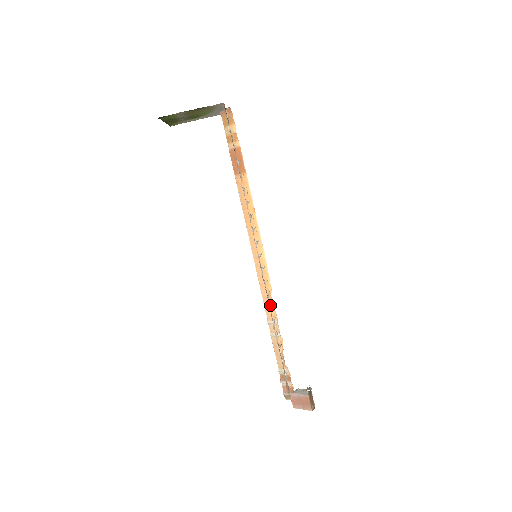
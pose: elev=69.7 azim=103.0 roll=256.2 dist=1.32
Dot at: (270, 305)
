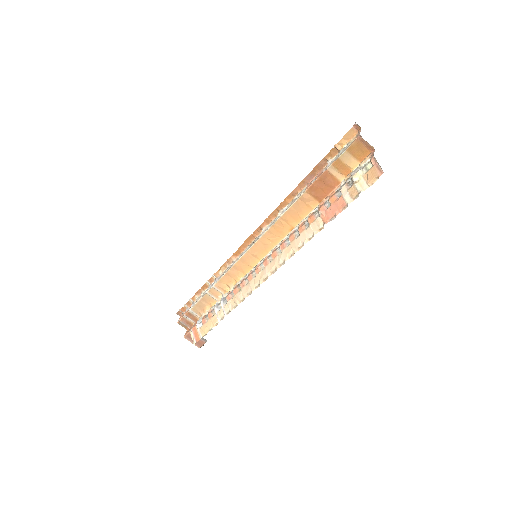
Dot at: (229, 282)
